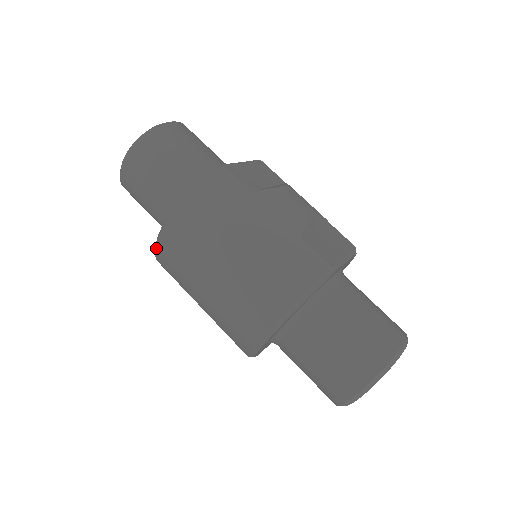
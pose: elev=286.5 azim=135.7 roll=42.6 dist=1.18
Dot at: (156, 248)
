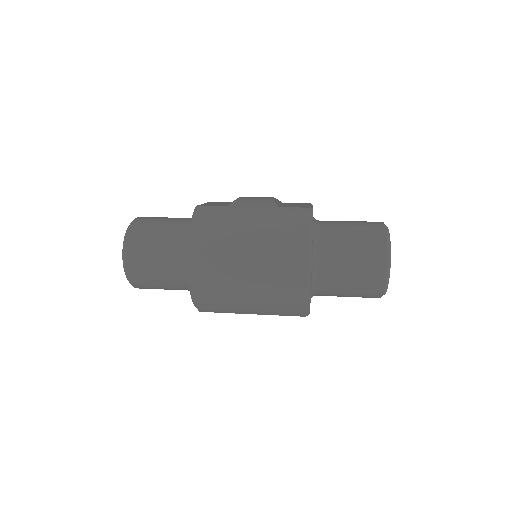
Dot at: (193, 291)
